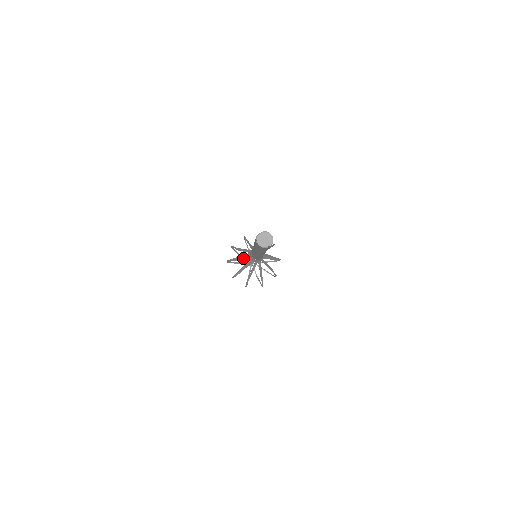
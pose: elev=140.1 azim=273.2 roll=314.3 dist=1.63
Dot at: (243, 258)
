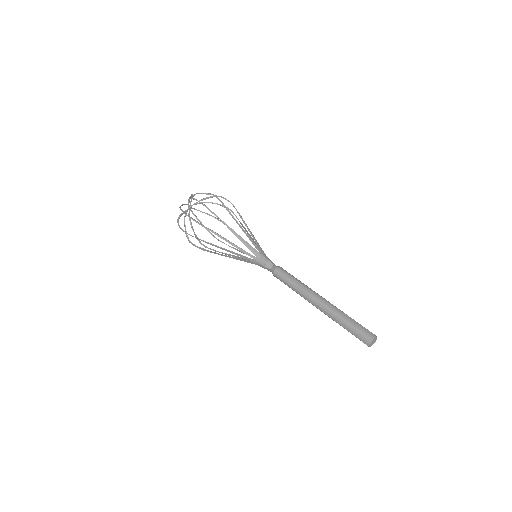
Dot at: occluded
